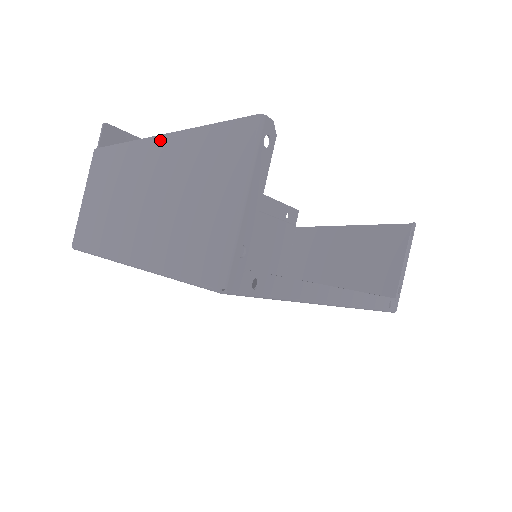
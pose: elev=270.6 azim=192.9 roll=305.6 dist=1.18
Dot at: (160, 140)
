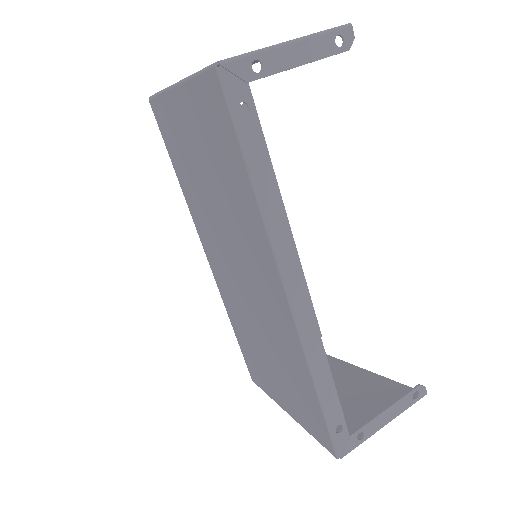
Dot at: occluded
